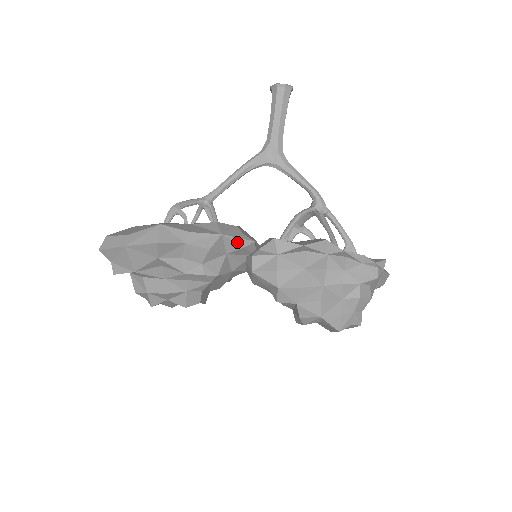
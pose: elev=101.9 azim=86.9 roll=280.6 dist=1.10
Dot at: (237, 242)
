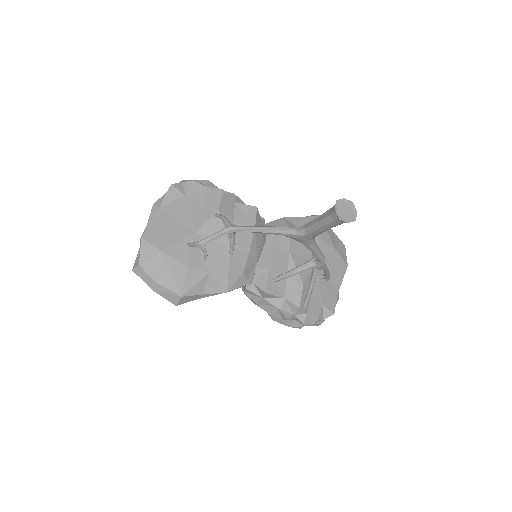
Dot at: occluded
